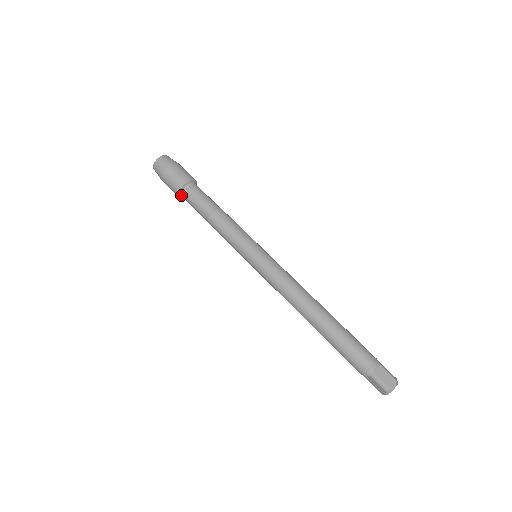
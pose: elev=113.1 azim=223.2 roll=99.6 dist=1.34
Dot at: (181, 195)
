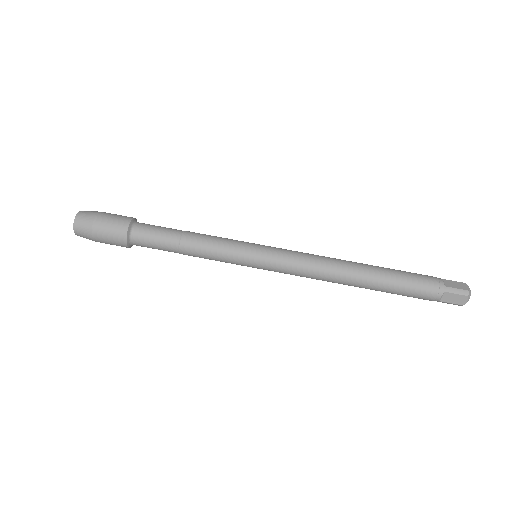
Dot at: (129, 240)
